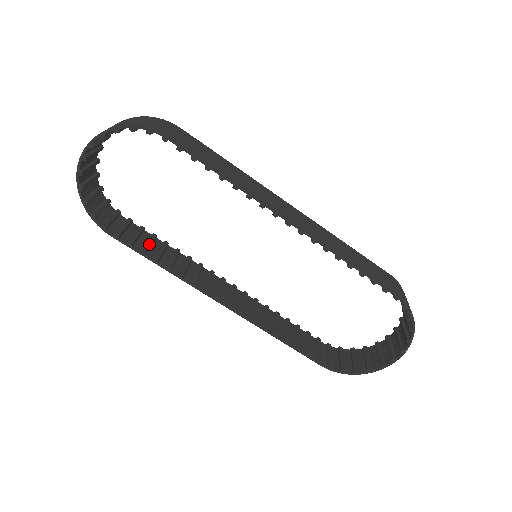
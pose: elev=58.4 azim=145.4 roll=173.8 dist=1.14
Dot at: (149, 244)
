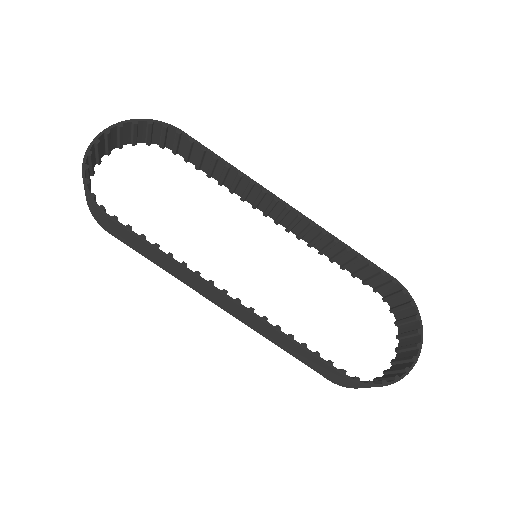
Dot at: occluded
